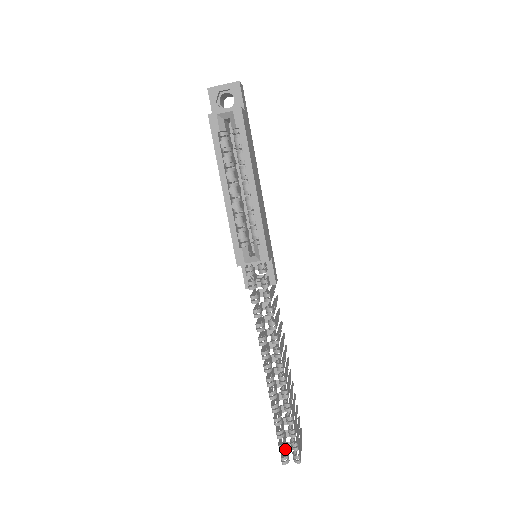
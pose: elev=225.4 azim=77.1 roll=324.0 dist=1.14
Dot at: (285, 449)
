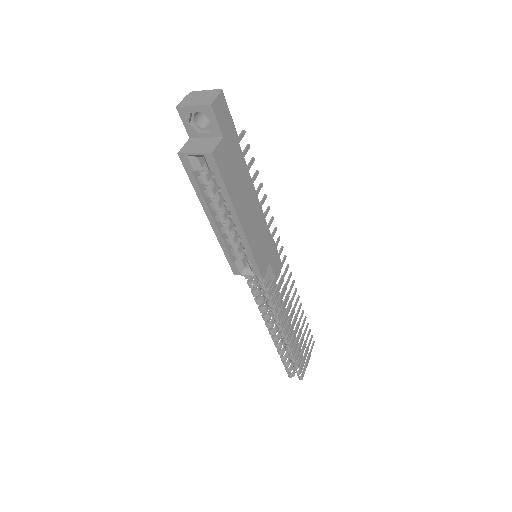
Dot at: (290, 371)
